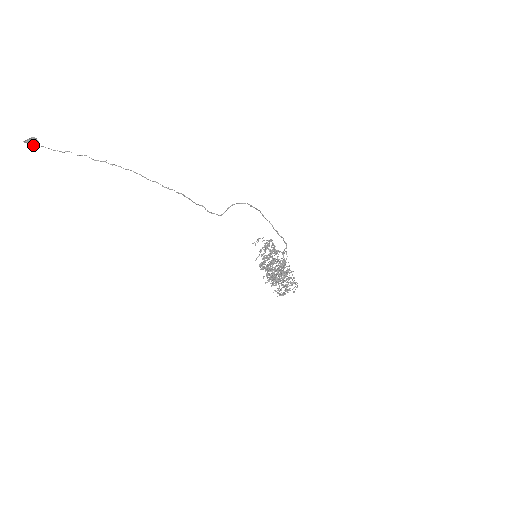
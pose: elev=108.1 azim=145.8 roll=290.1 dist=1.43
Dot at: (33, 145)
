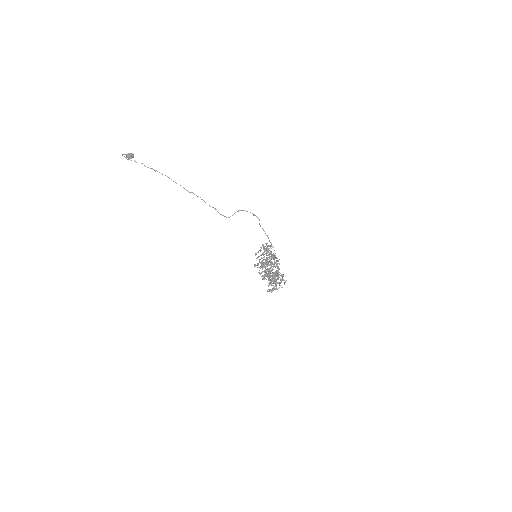
Dot at: (130, 158)
